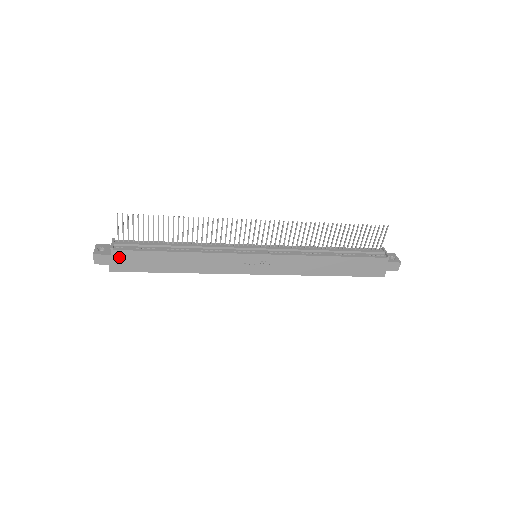
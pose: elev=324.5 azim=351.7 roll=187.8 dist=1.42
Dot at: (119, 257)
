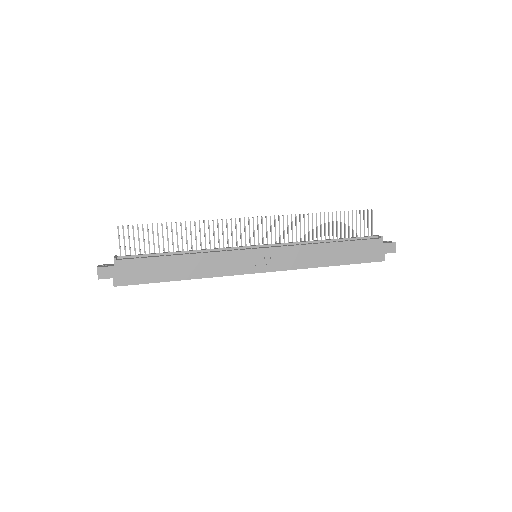
Dot at: (122, 268)
